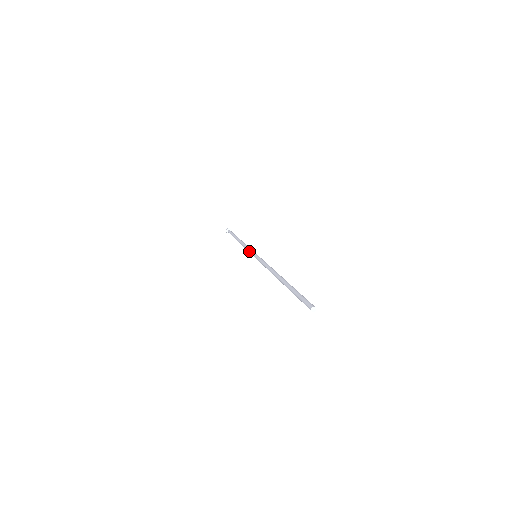
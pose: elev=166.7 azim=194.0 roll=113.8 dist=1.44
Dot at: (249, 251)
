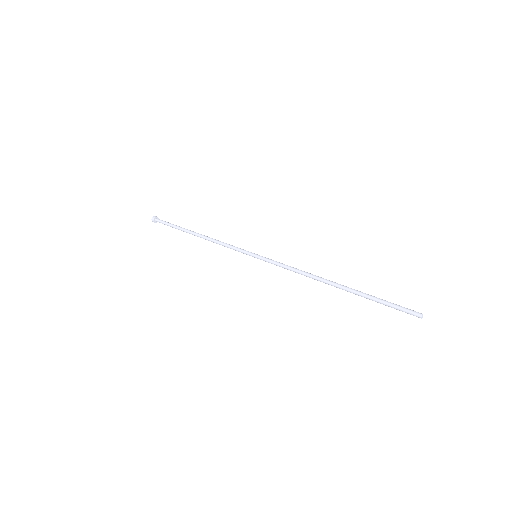
Dot at: (238, 251)
